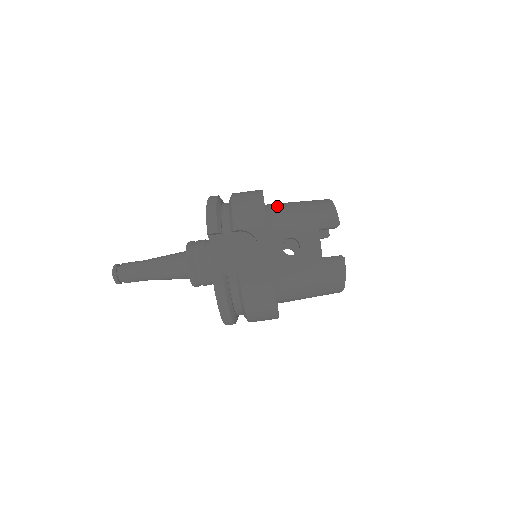
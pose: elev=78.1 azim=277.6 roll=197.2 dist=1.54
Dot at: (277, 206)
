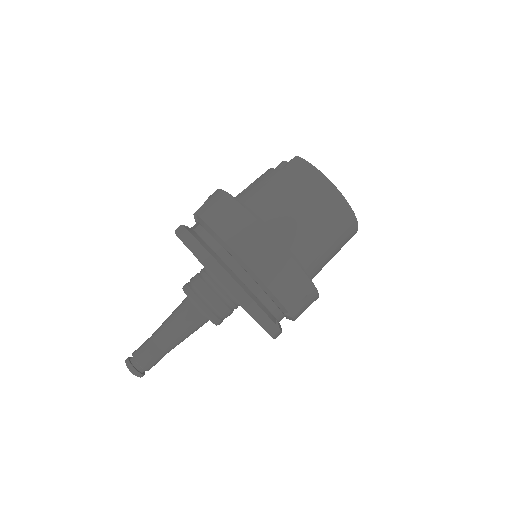
Dot at: occluded
